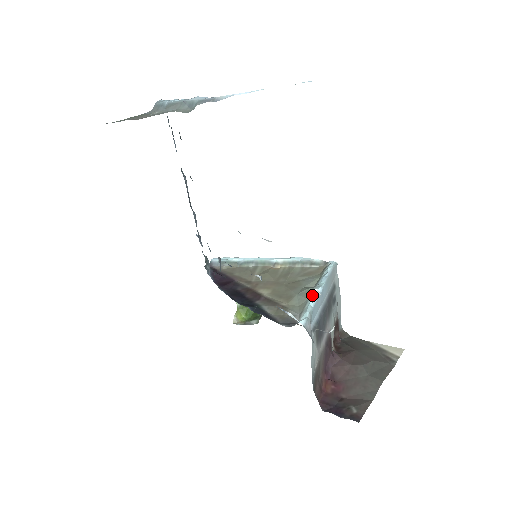
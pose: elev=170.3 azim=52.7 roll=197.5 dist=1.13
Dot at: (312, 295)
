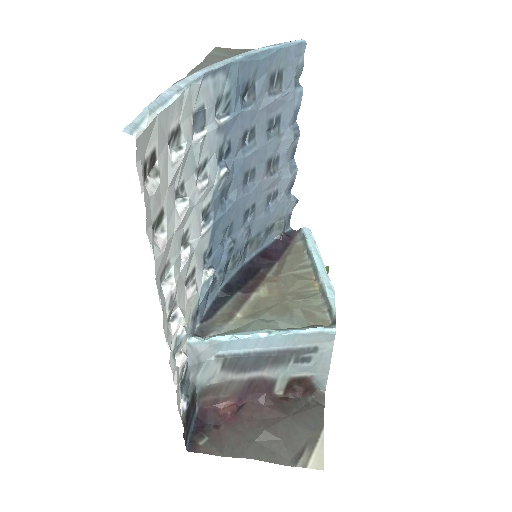
Dot at: (250, 332)
